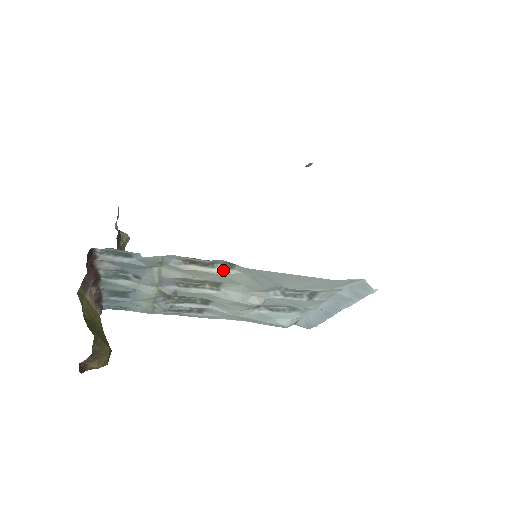
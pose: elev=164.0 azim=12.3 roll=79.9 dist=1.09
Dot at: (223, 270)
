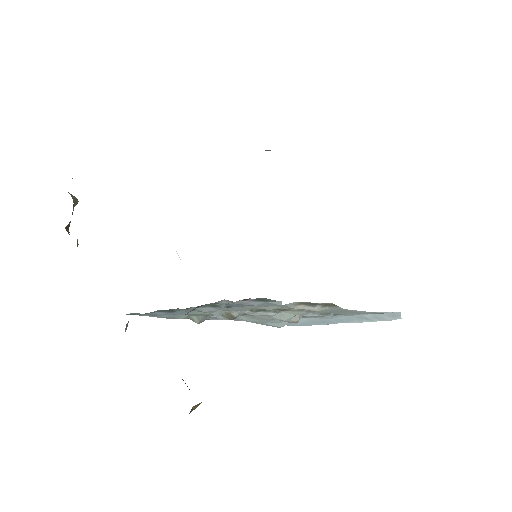
Dot at: (320, 308)
